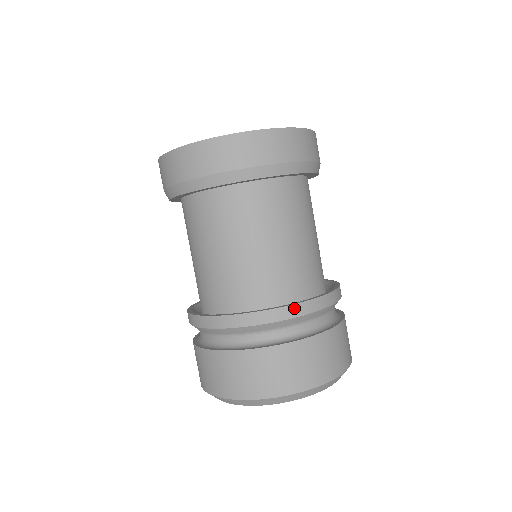
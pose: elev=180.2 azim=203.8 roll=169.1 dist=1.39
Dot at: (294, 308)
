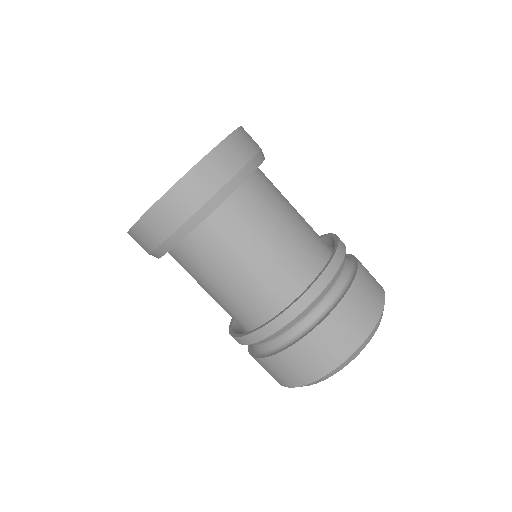
Dot at: (277, 321)
